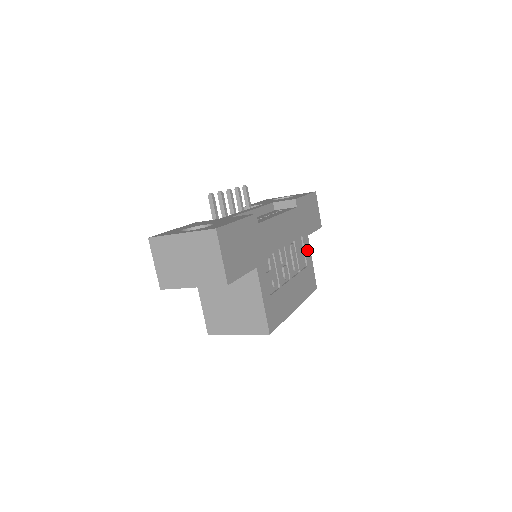
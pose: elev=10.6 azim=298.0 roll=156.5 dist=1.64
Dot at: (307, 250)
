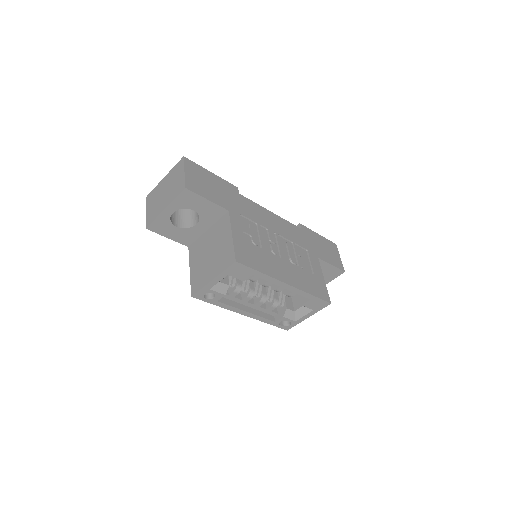
Dot at: (315, 265)
